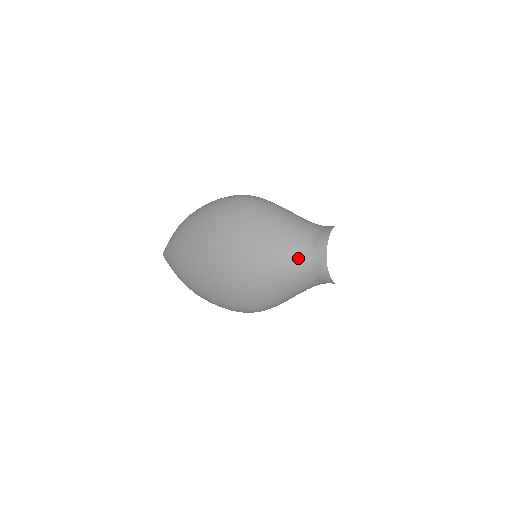
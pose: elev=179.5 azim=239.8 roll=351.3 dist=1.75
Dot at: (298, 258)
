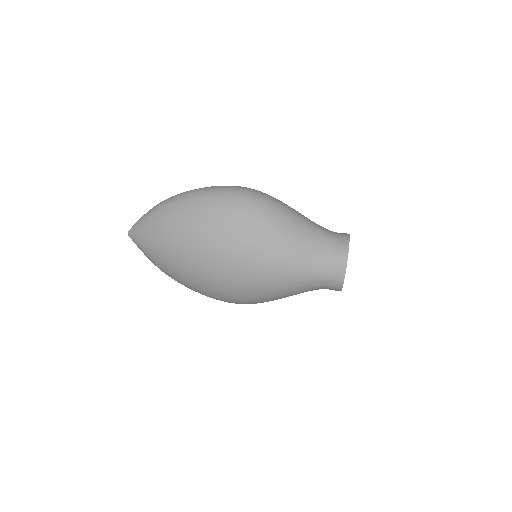
Dot at: (314, 276)
